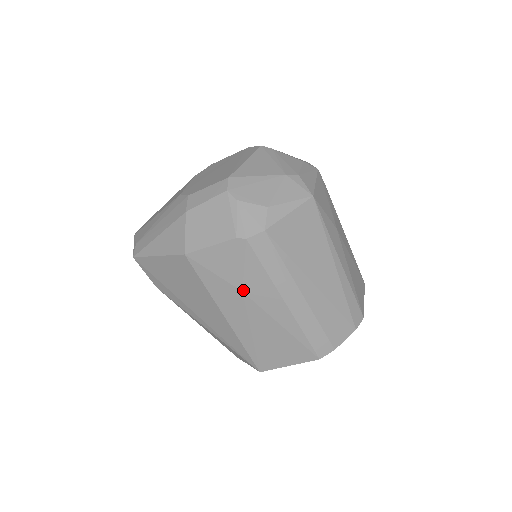
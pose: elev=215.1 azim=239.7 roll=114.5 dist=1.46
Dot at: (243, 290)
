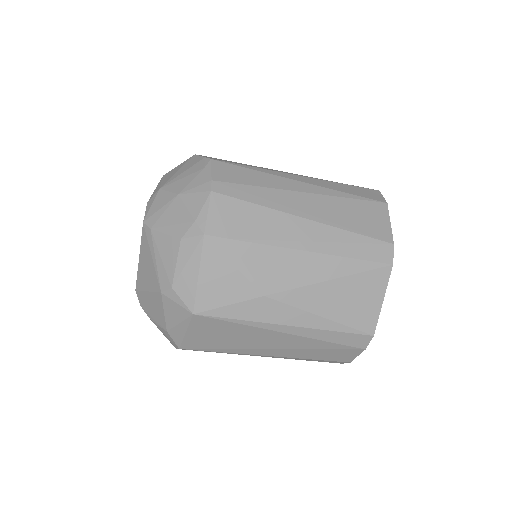
Dot at: occluded
